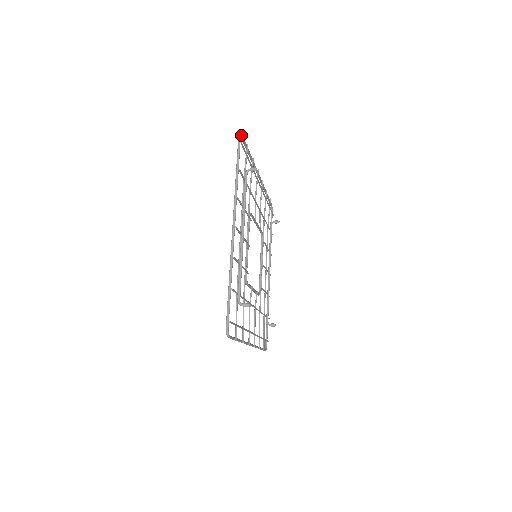
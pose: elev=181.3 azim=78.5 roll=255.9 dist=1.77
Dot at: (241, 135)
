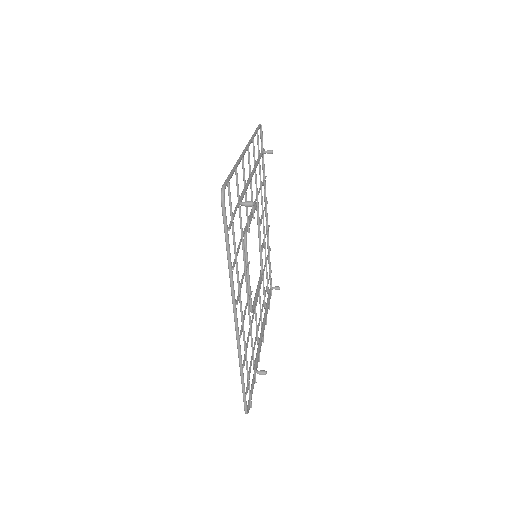
Dot at: occluded
